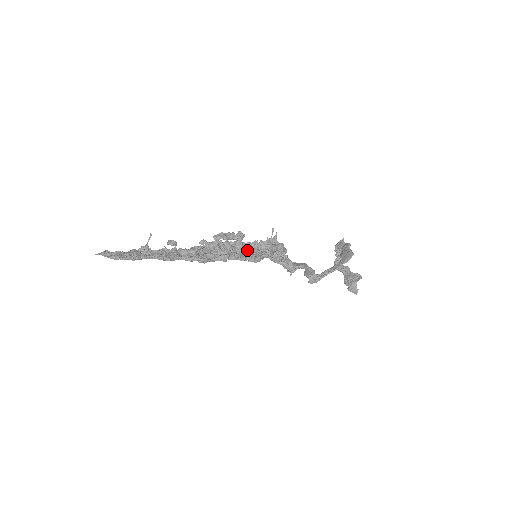
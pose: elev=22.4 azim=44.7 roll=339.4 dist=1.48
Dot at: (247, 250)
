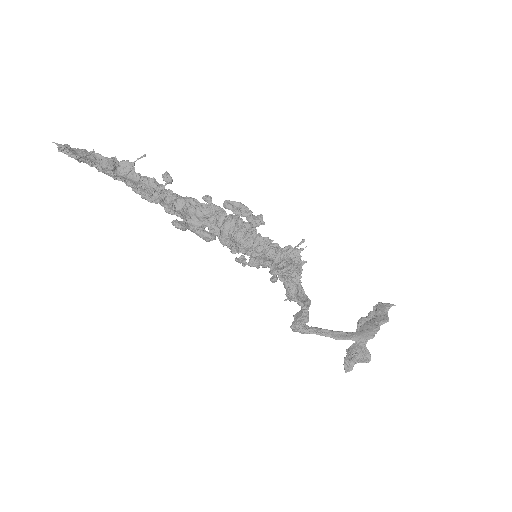
Dot at: (249, 243)
